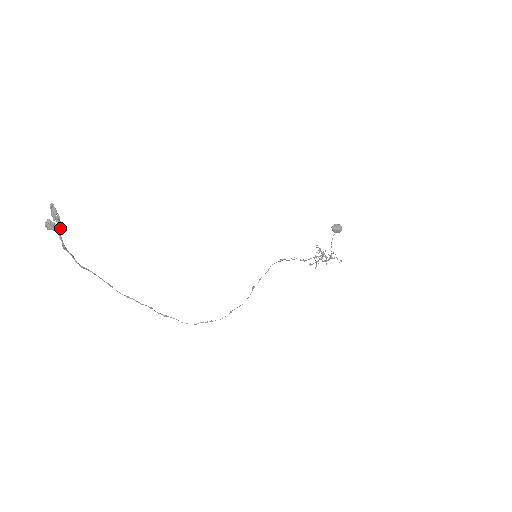
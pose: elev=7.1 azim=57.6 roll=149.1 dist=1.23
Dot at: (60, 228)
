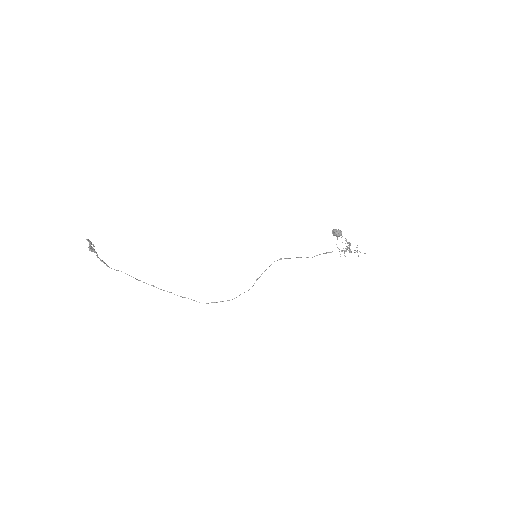
Dot at: (95, 252)
